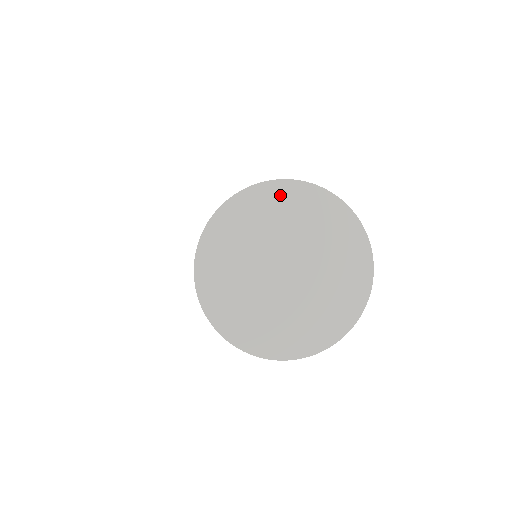
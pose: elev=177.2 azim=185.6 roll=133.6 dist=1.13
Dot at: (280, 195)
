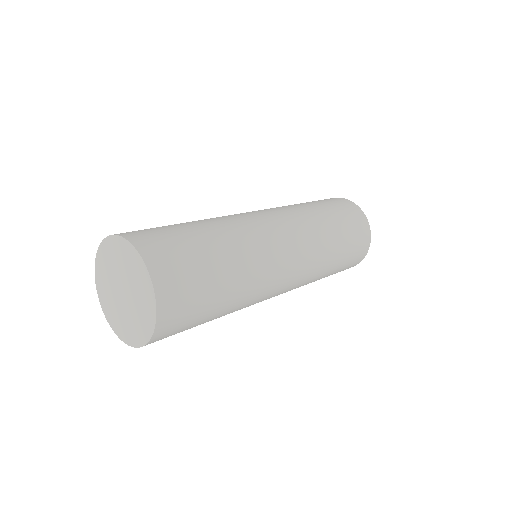
Dot at: (129, 252)
